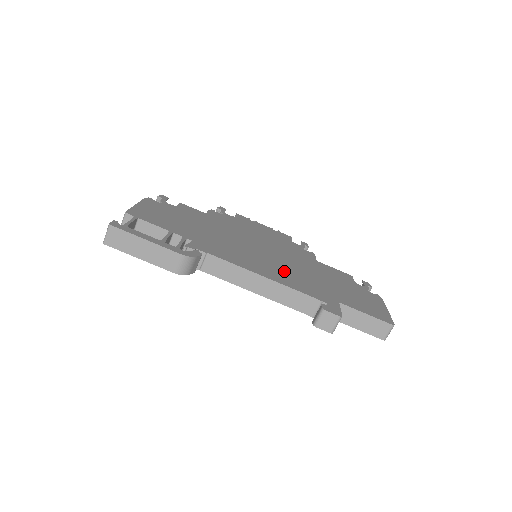
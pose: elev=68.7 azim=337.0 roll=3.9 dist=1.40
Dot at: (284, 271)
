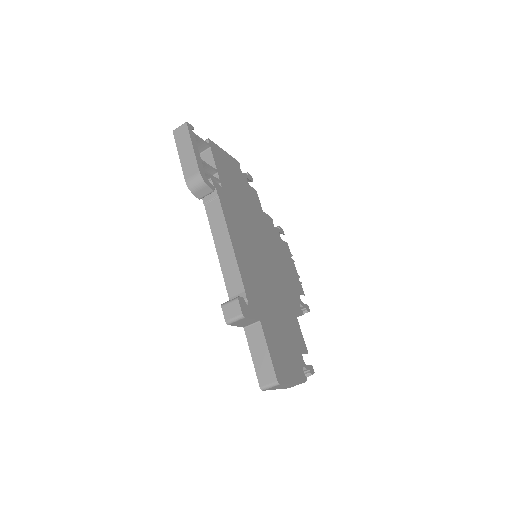
Dot at: (254, 269)
